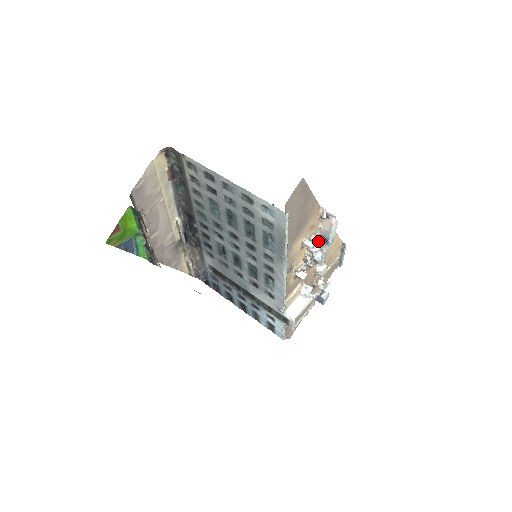
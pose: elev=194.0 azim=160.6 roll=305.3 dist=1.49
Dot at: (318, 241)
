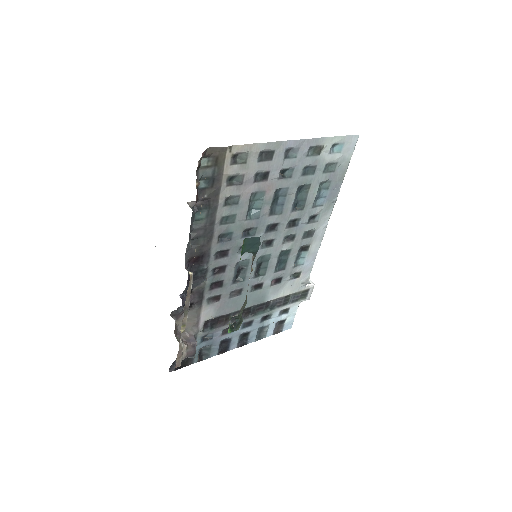
Dot at: occluded
